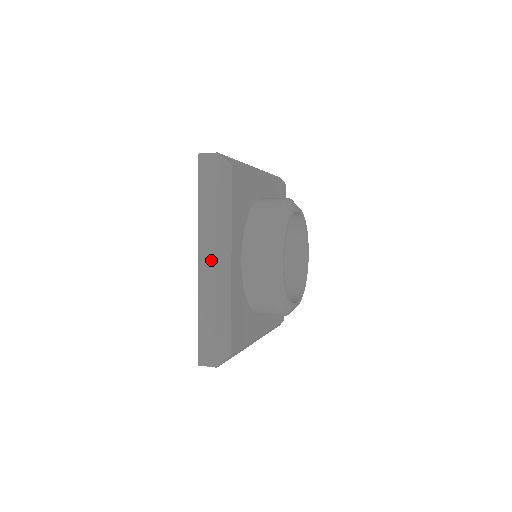
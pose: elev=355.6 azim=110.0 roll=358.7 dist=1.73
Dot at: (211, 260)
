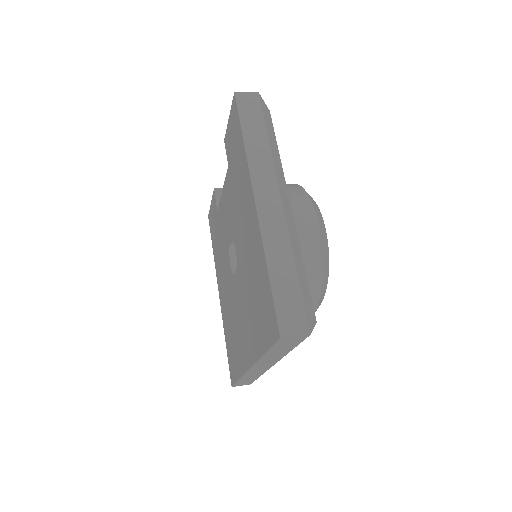
Dot at: (273, 198)
